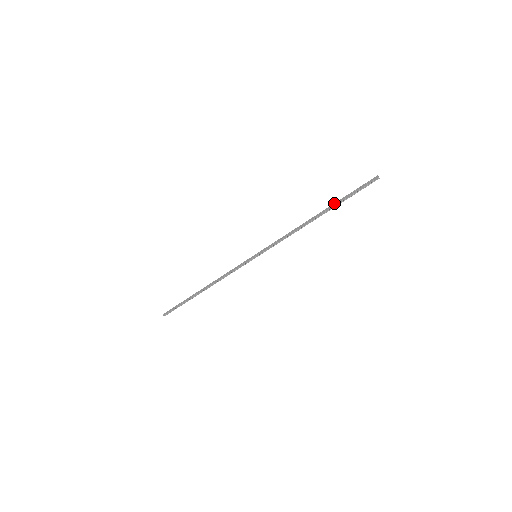
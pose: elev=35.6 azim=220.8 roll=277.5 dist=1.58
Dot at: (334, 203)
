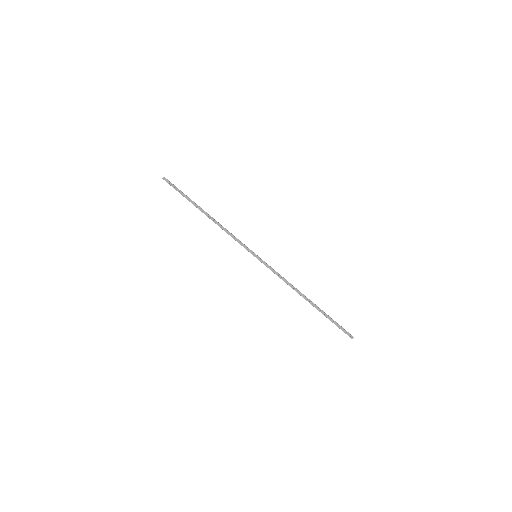
Dot at: (322, 311)
